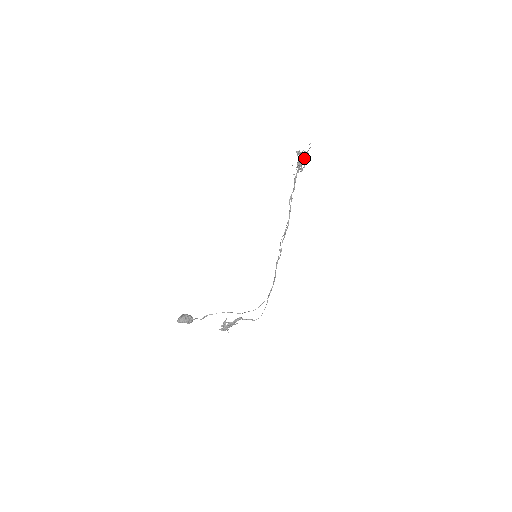
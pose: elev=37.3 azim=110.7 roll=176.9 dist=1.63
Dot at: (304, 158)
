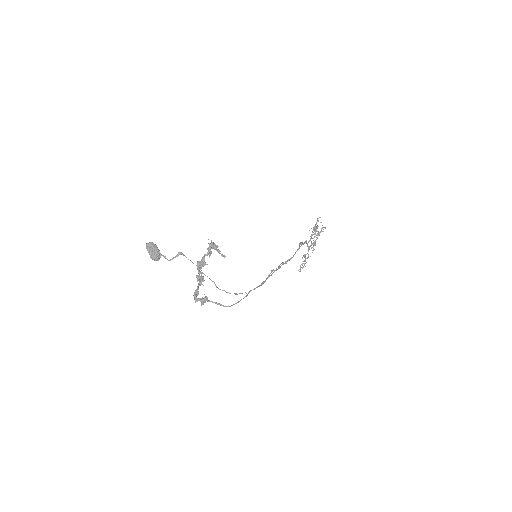
Dot at: (307, 258)
